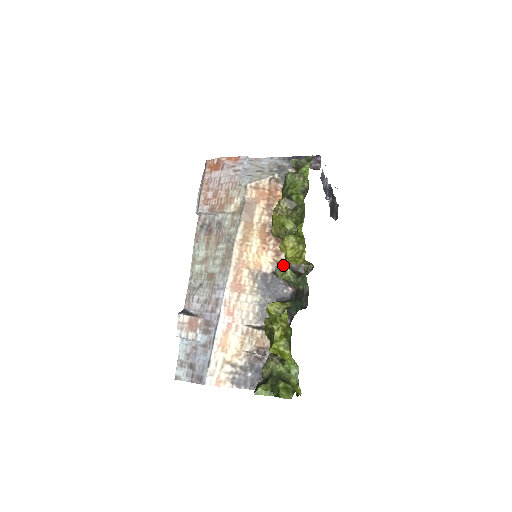
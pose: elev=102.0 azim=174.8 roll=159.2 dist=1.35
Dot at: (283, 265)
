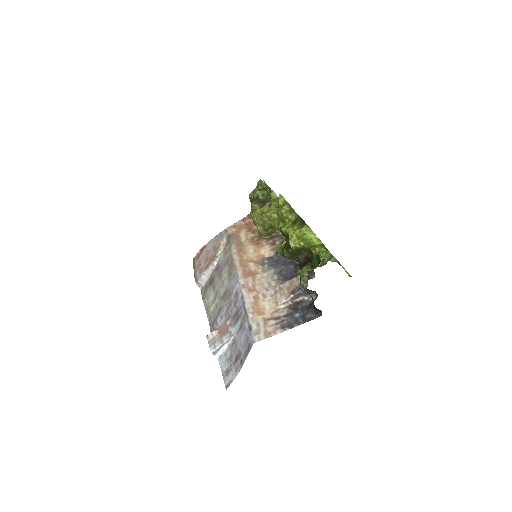
Dot at: occluded
